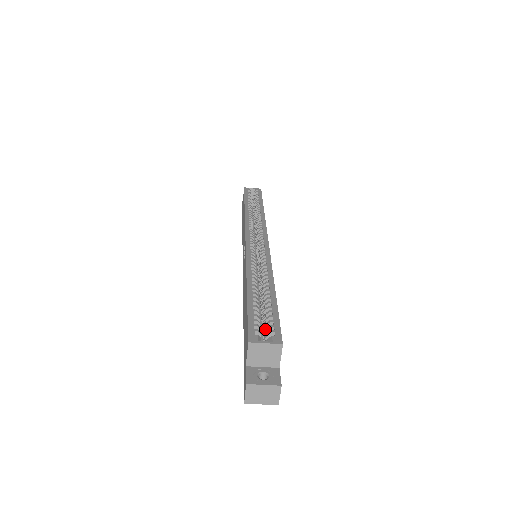
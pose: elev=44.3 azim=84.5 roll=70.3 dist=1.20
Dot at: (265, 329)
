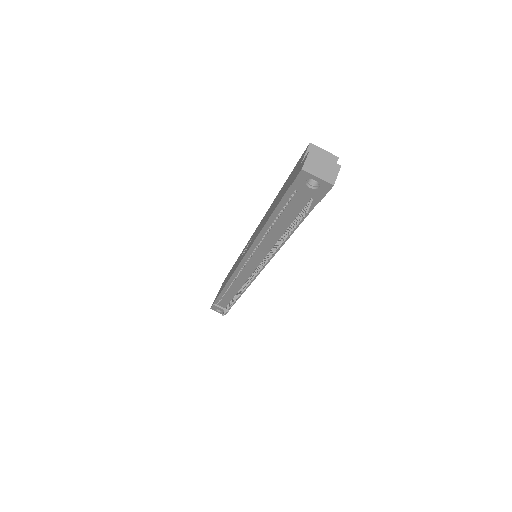
Dot at: occluded
